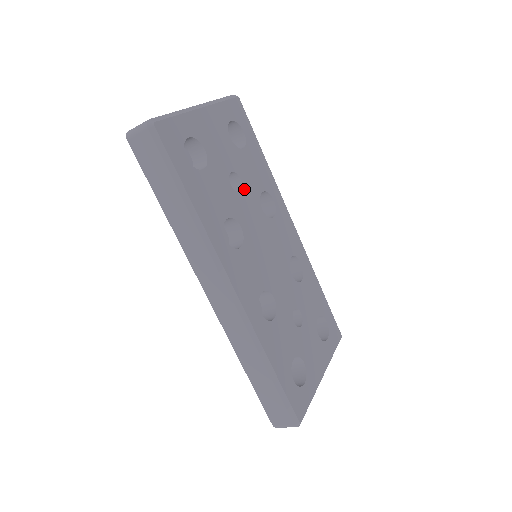
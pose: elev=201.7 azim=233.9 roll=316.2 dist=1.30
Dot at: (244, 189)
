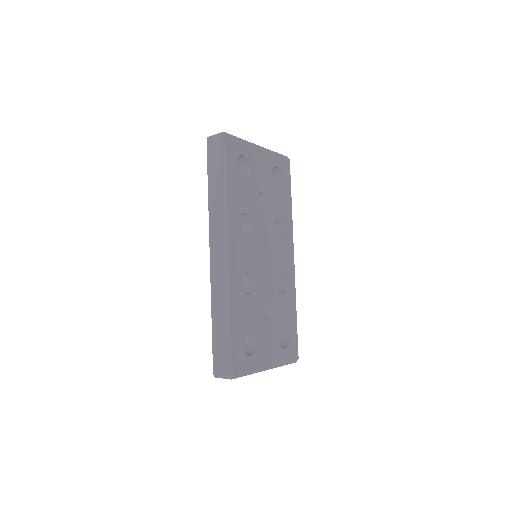
Dot at: (266, 208)
